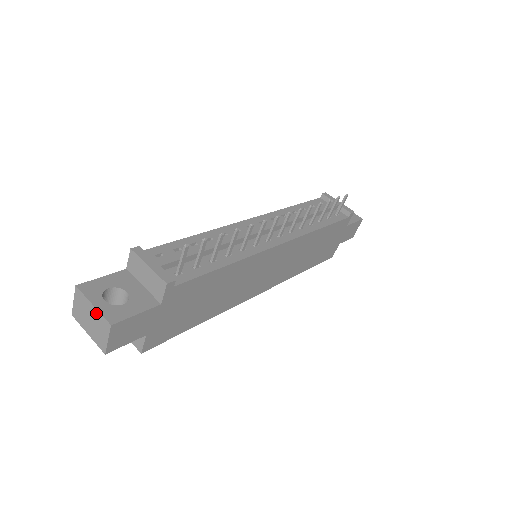
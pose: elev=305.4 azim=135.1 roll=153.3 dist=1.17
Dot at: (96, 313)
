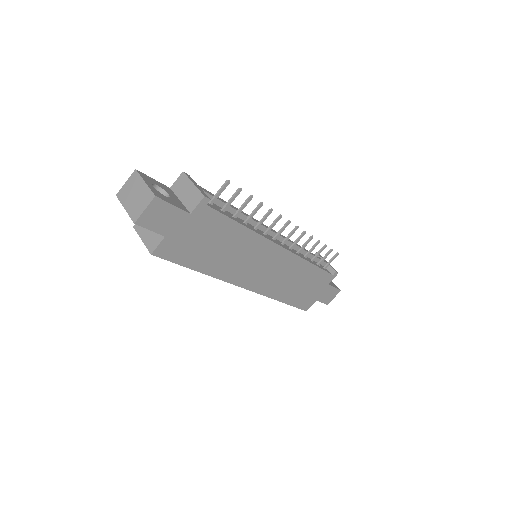
Dot at: (145, 188)
